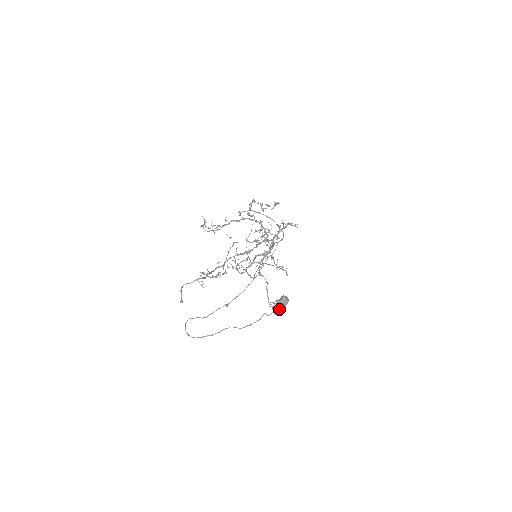
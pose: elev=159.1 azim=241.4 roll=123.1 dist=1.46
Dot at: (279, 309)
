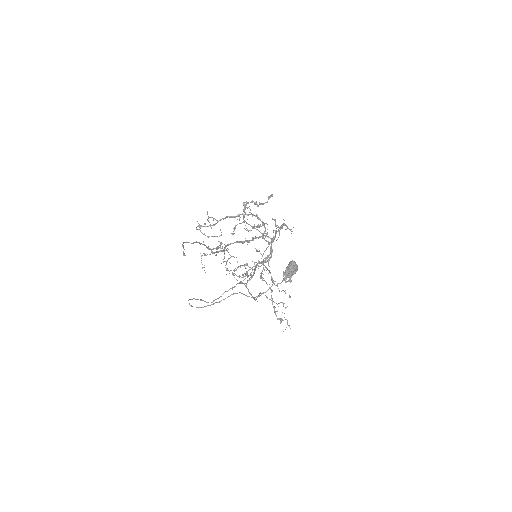
Dot at: (289, 276)
